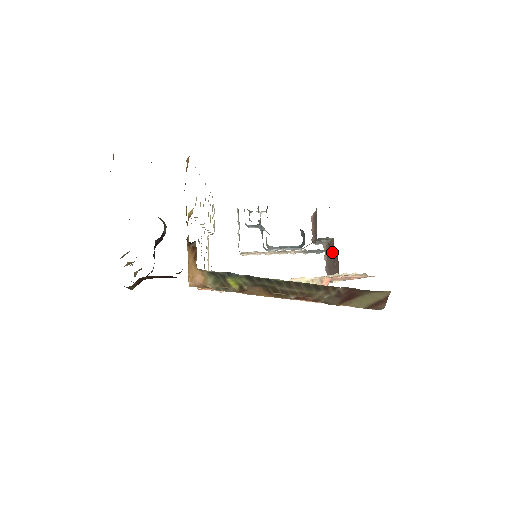
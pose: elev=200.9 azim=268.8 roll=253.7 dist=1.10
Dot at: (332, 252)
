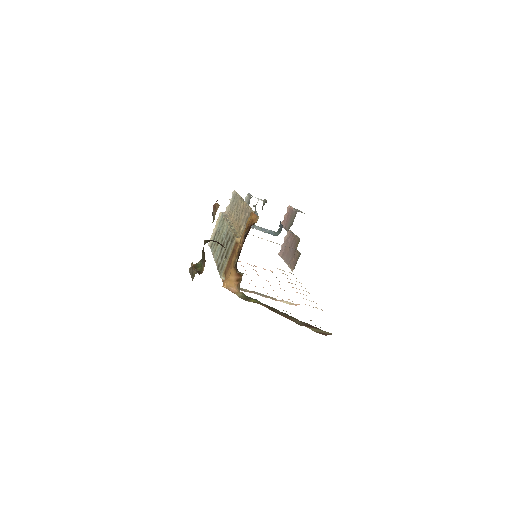
Dot at: (296, 249)
